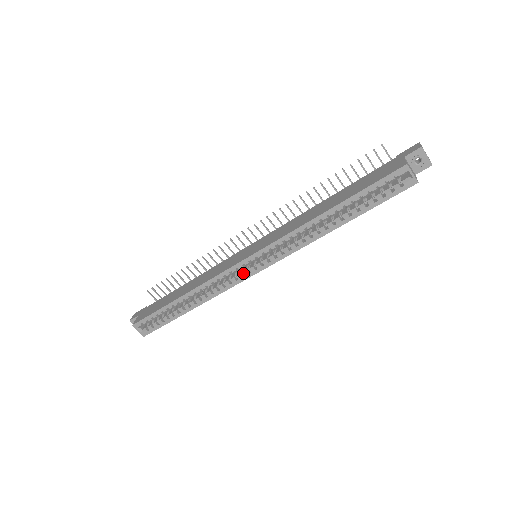
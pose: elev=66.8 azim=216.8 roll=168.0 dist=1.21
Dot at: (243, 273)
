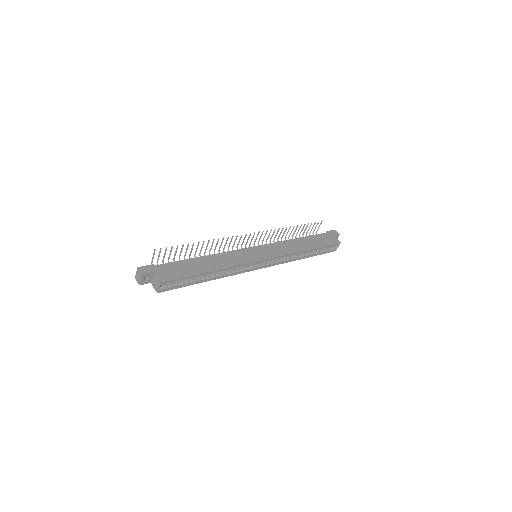
Dot at: (254, 267)
